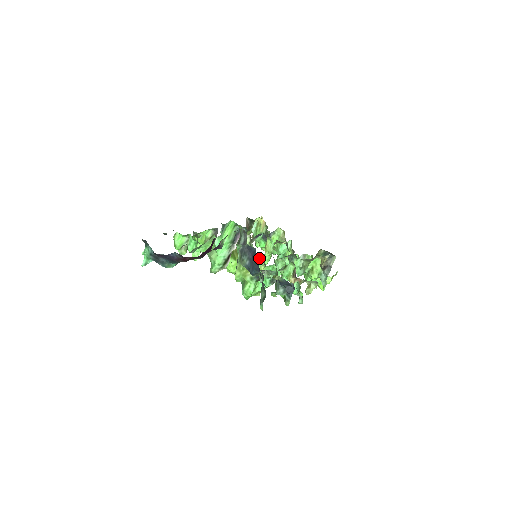
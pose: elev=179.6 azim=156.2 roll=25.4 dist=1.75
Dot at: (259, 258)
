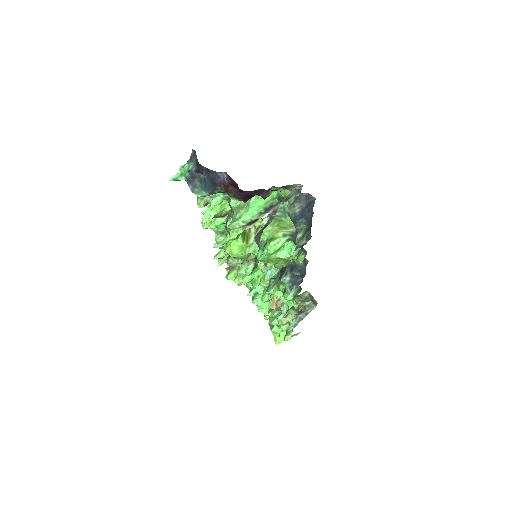
Dot at: occluded
